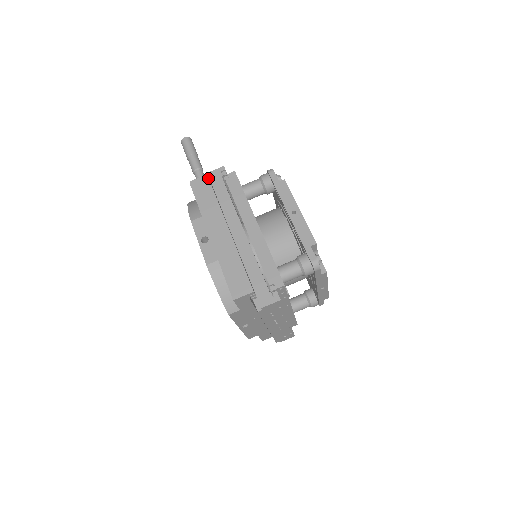
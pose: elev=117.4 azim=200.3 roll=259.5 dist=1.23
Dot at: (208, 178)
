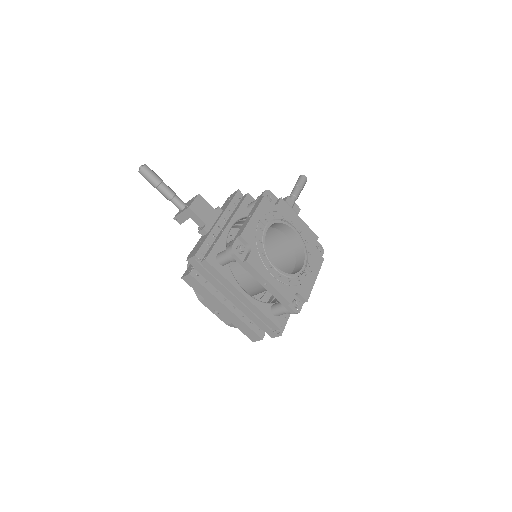
Dot at: (191, 275)
